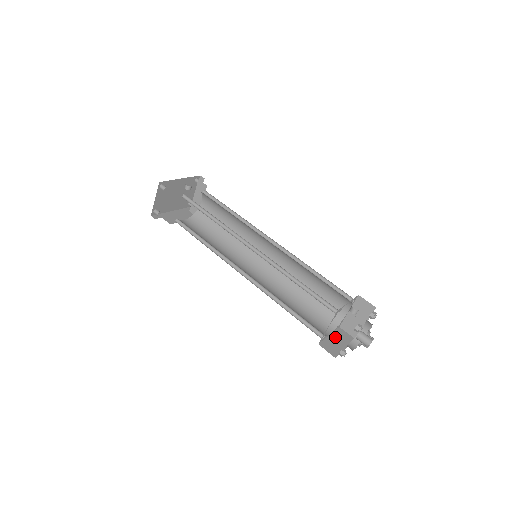
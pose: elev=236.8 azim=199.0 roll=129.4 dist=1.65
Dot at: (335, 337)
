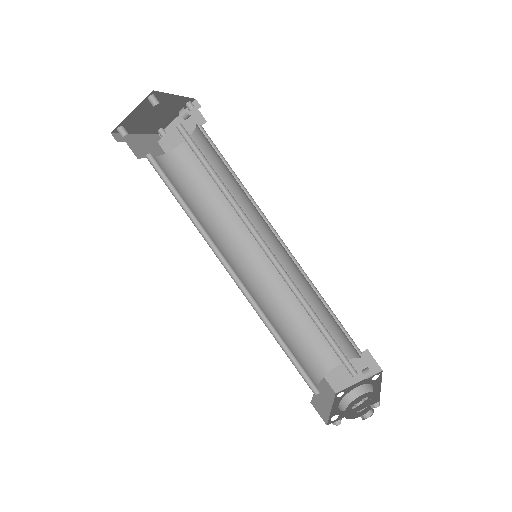
Dot at: (321, 390)
